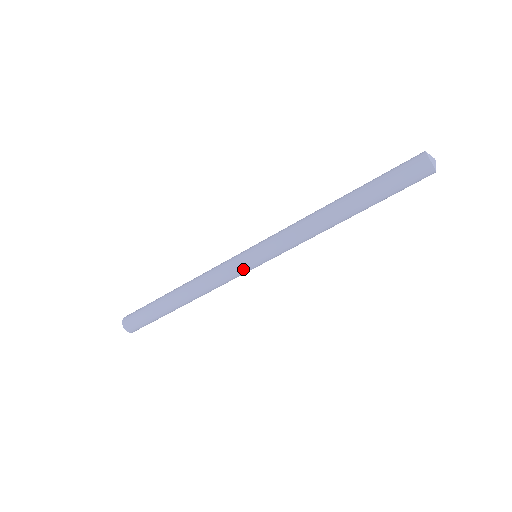
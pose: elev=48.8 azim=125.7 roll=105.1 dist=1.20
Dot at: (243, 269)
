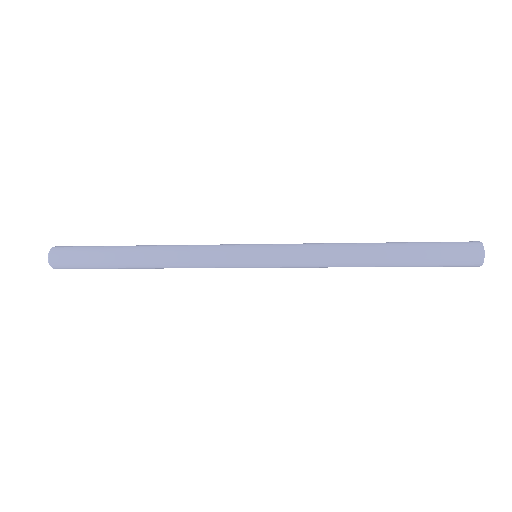
Dot at: (237, 263)
